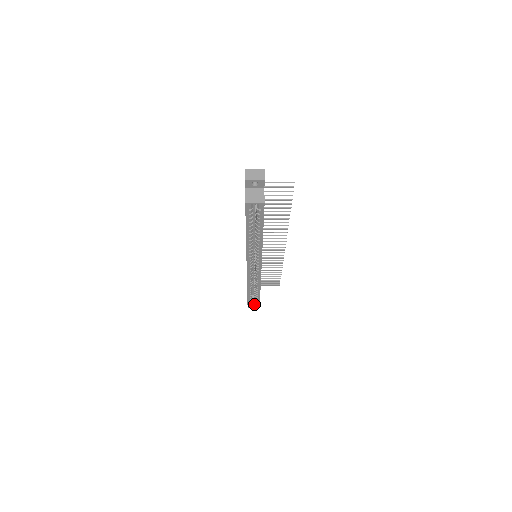
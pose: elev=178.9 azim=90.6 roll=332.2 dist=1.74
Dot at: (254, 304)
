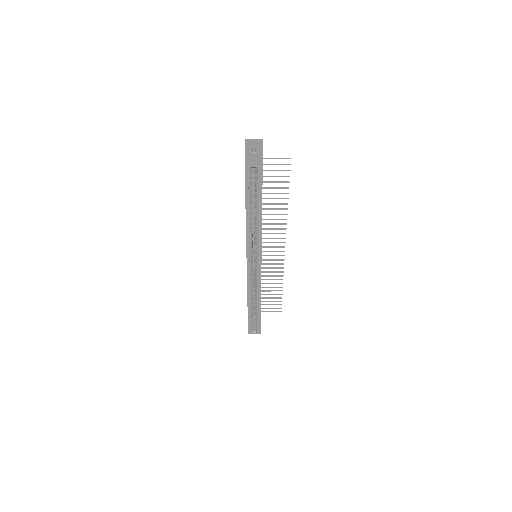
Dot at: (255, 330)
